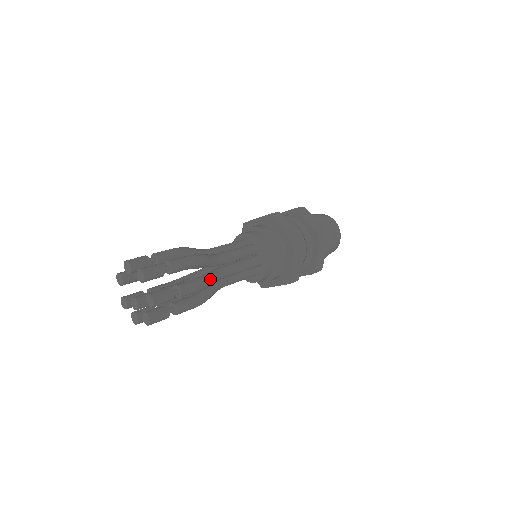
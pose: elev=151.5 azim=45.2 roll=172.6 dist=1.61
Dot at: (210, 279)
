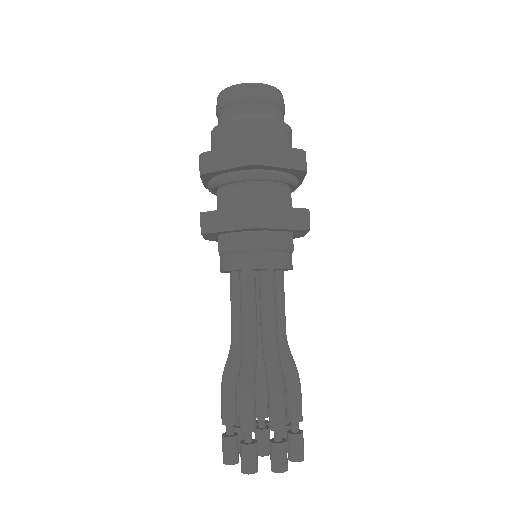
Dot at: (297, 373)
